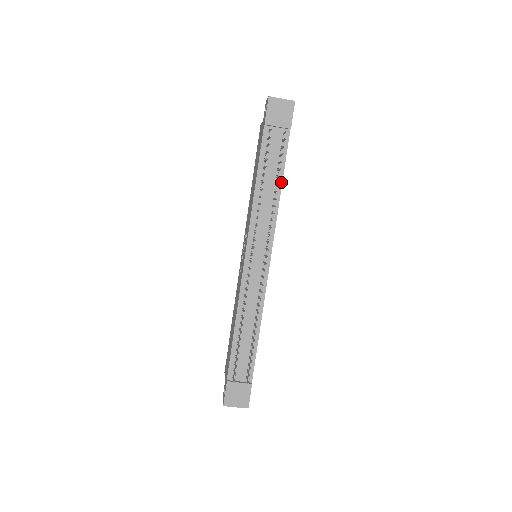
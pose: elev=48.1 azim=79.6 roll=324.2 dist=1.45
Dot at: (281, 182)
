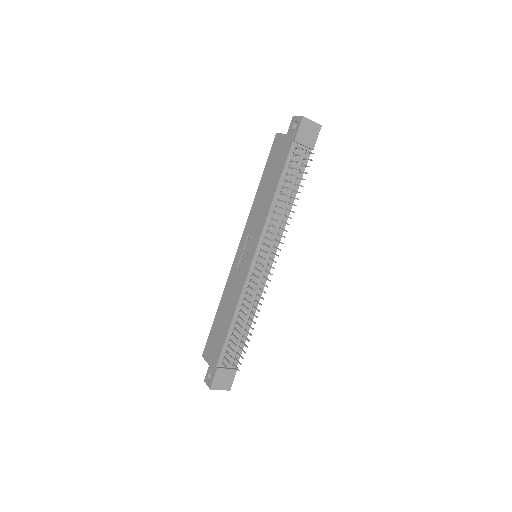
Dot at: (295, 195)
